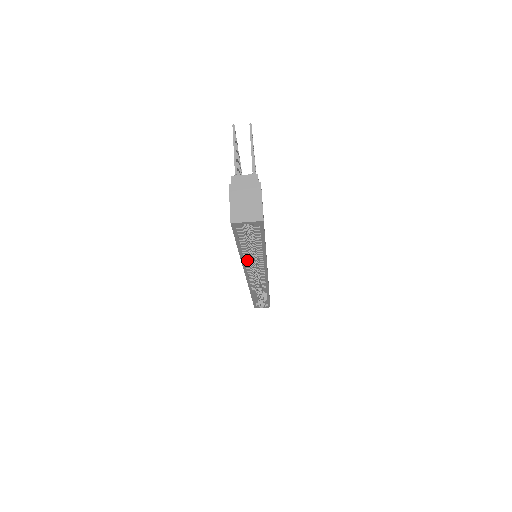
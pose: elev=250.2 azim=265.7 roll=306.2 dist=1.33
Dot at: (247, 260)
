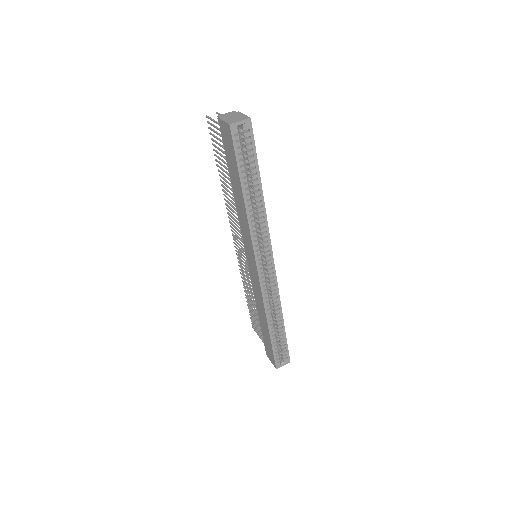
Dot at: (250, 211)
